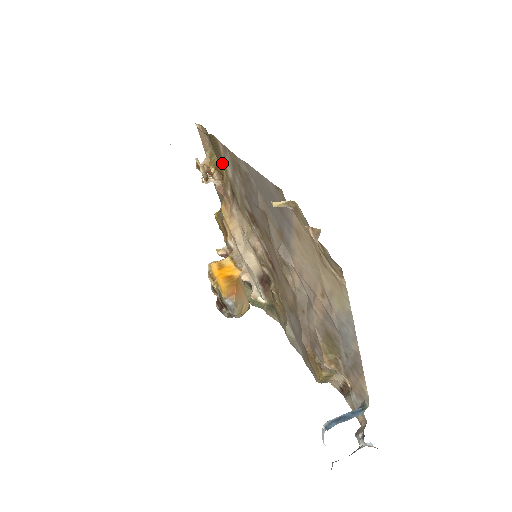
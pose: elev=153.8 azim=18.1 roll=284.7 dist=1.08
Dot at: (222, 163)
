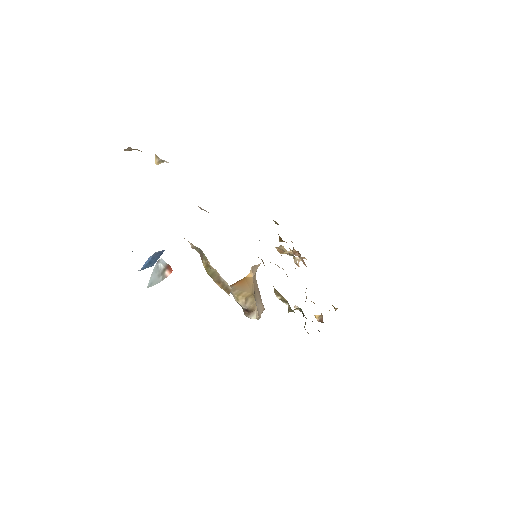
Dot at: occluded
